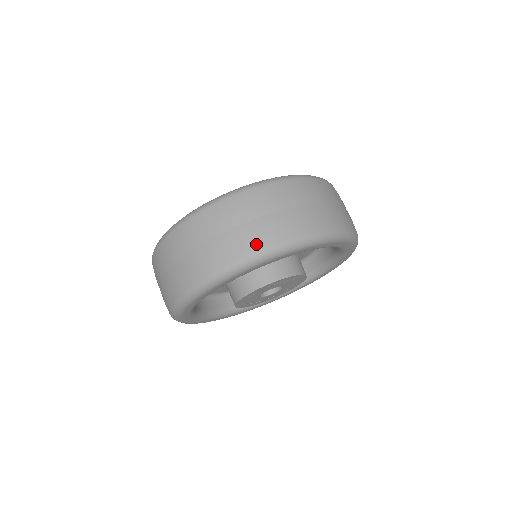
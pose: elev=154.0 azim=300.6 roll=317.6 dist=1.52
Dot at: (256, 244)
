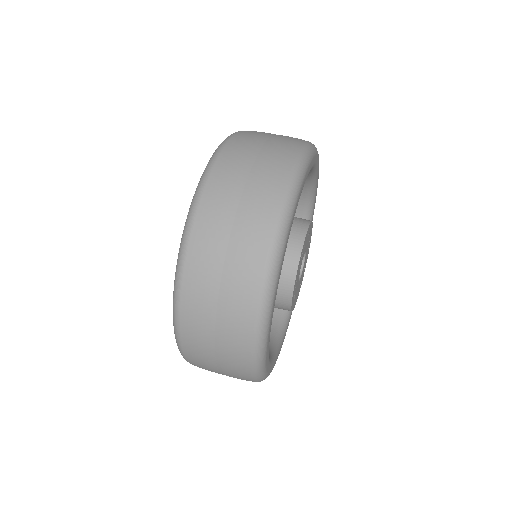
Dot at: (297, 141)
